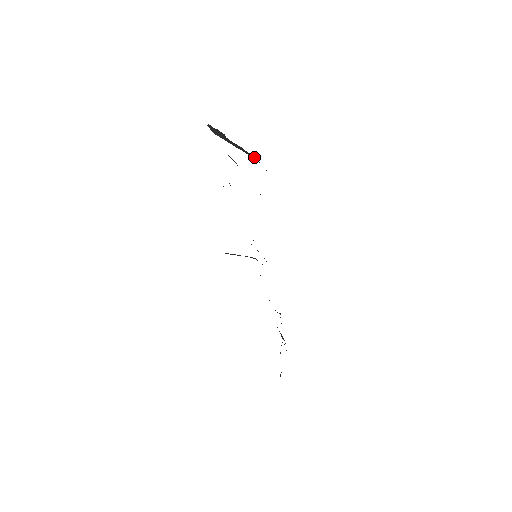
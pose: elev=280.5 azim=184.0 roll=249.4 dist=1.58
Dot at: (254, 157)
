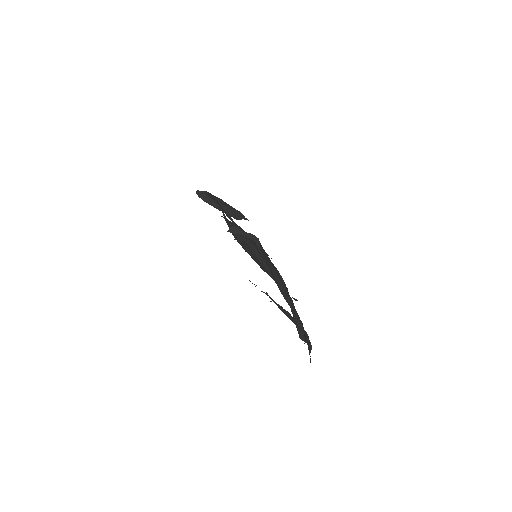
Dot at: (237, 212)
